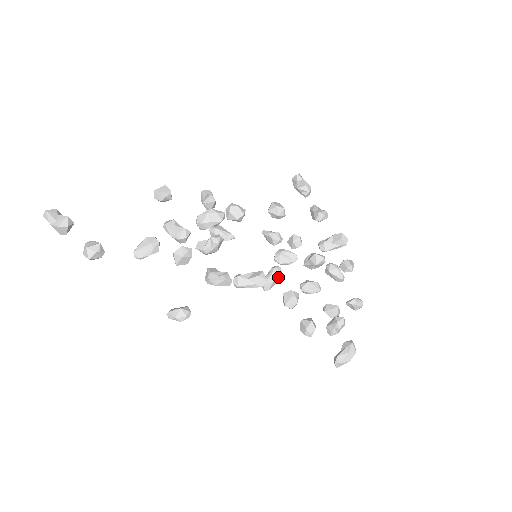
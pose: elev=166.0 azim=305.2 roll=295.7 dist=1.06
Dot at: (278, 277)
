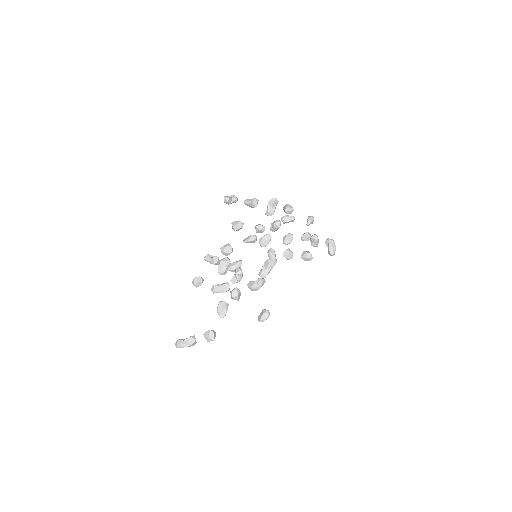
Dot at: (274, 253)
